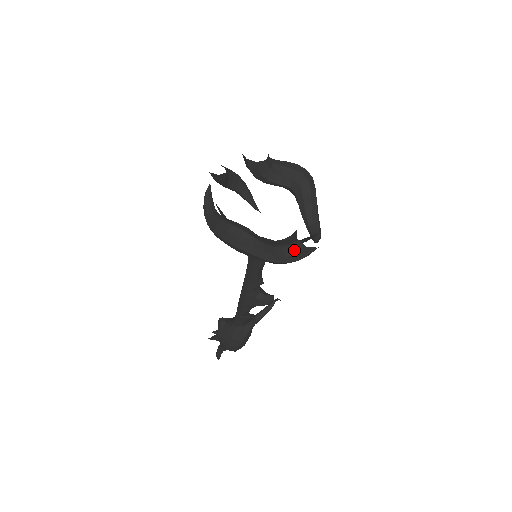
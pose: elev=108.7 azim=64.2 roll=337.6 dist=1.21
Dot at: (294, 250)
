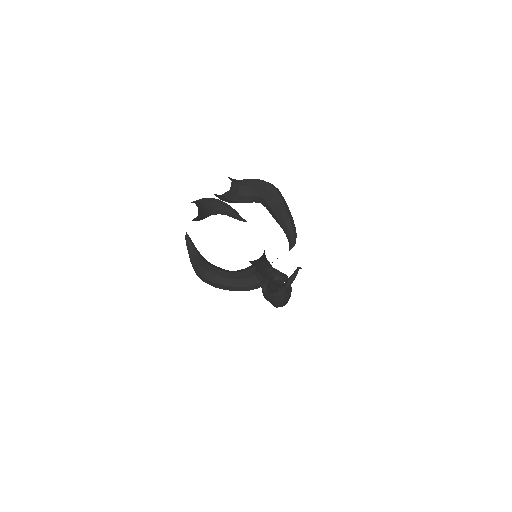
Dot at: (259, 279)
